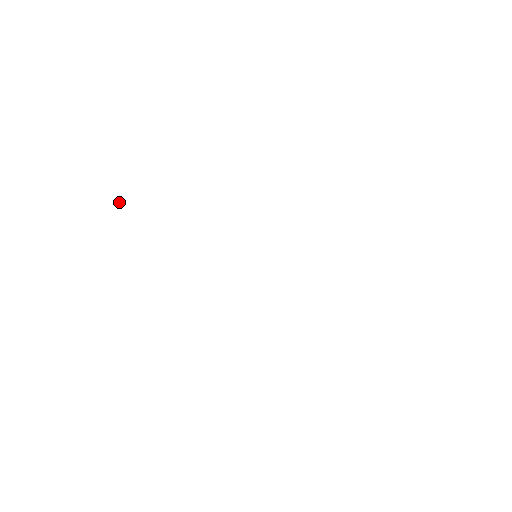
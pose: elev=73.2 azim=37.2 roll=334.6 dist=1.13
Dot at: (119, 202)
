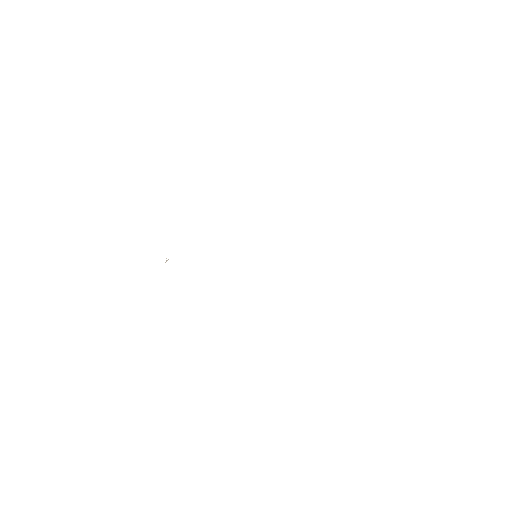
Dot at: occluded
